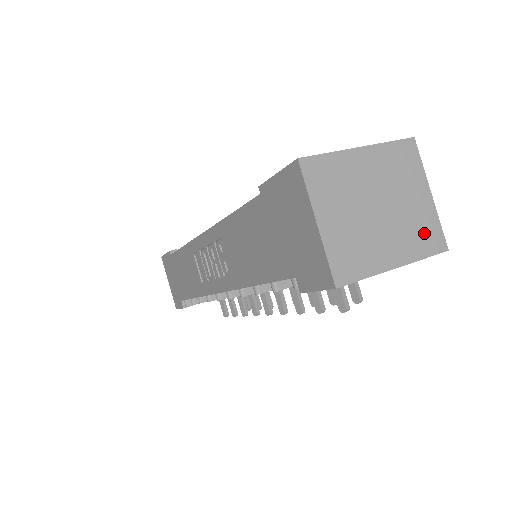
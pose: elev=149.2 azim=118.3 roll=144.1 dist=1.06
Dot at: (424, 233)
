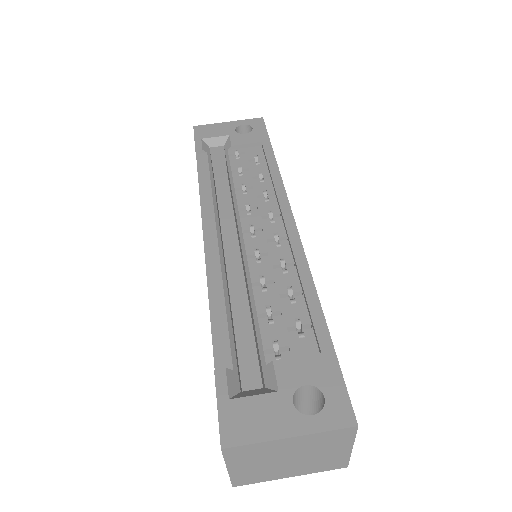
Dot at: (329, 464)
